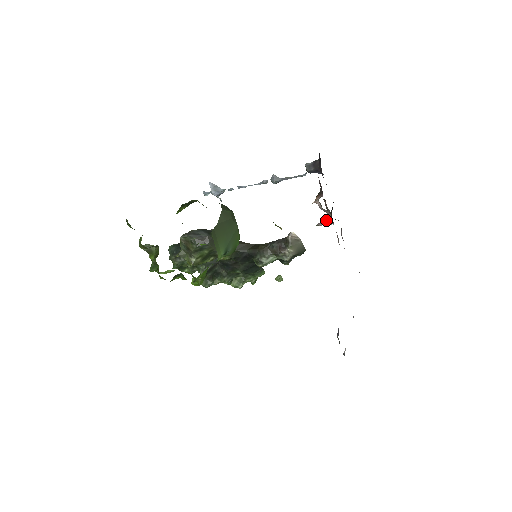
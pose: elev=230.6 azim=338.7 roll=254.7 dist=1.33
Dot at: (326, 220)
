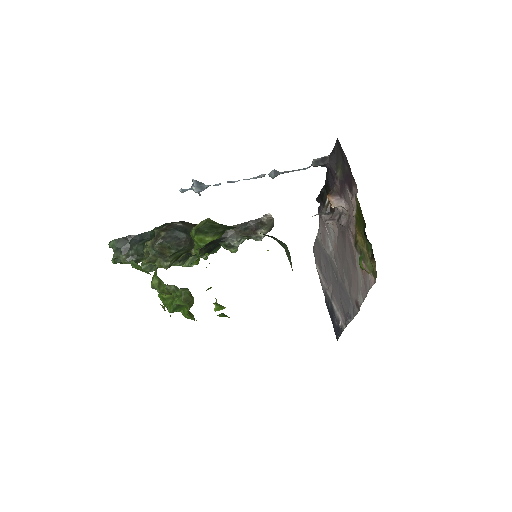
Dot at: (342, 221)
